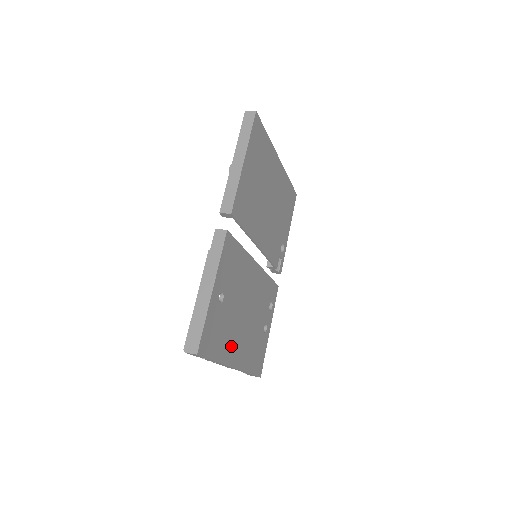
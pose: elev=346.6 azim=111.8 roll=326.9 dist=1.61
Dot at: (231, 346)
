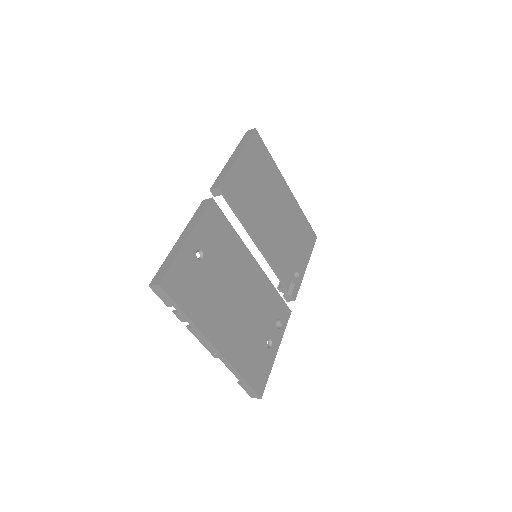
Dot at: (212, 318)
